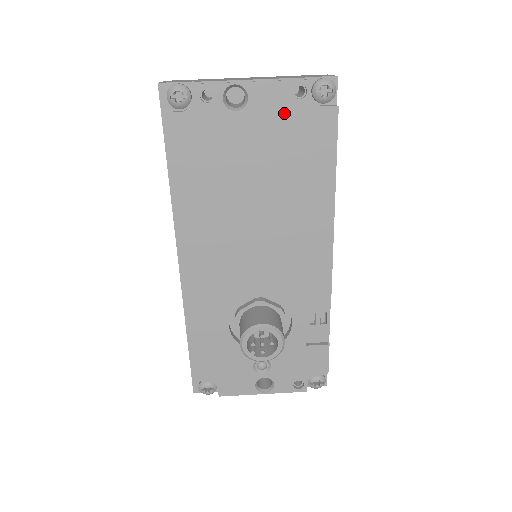
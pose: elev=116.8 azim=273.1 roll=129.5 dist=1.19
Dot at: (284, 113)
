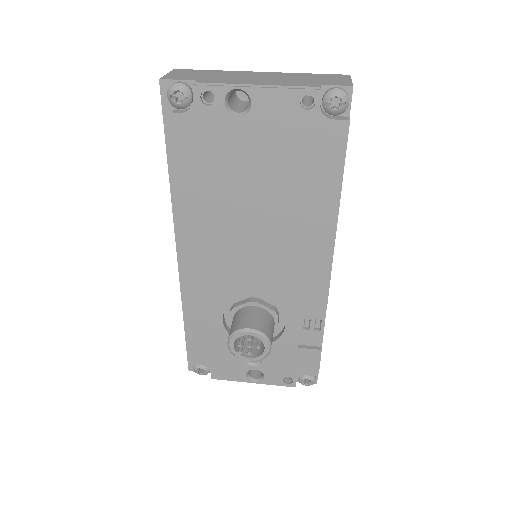
Dot at: (289, 123)
